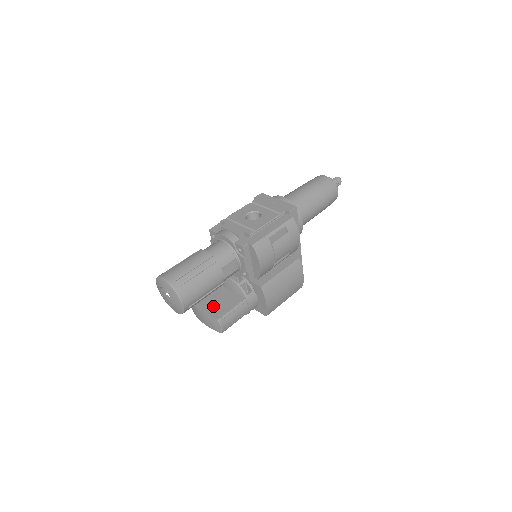
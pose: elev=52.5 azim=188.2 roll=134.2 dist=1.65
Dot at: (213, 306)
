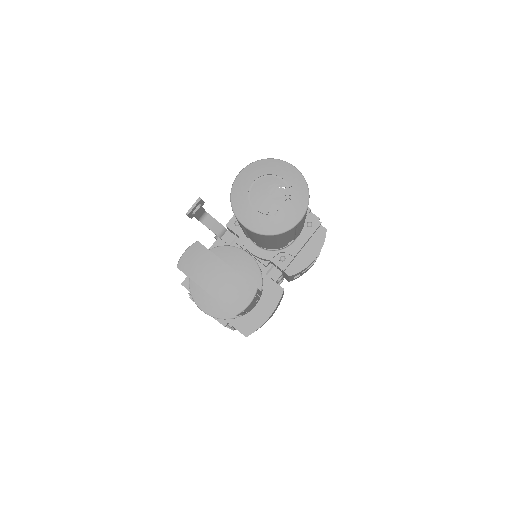
Dot at: occluded
